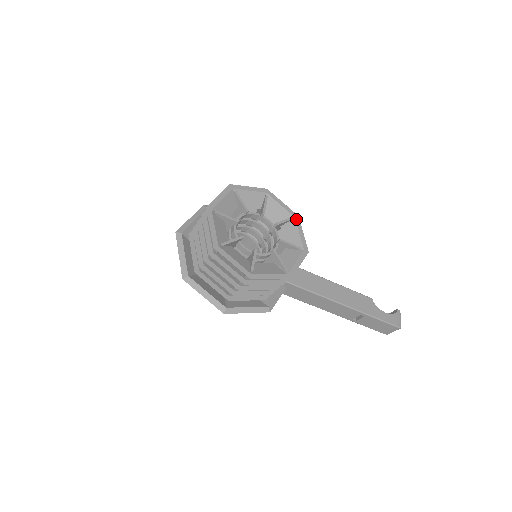
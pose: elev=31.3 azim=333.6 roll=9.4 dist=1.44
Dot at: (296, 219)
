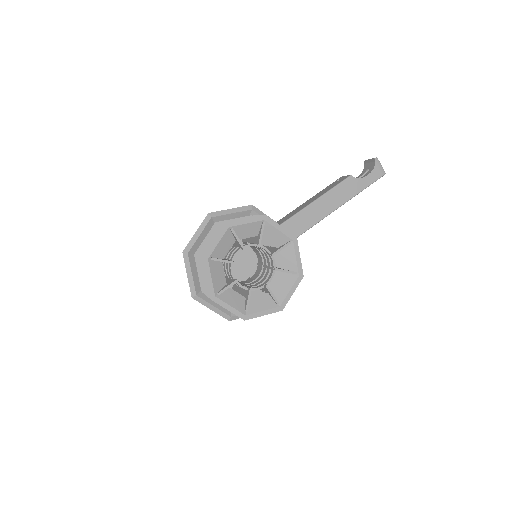
Dot at: (267, 220)
